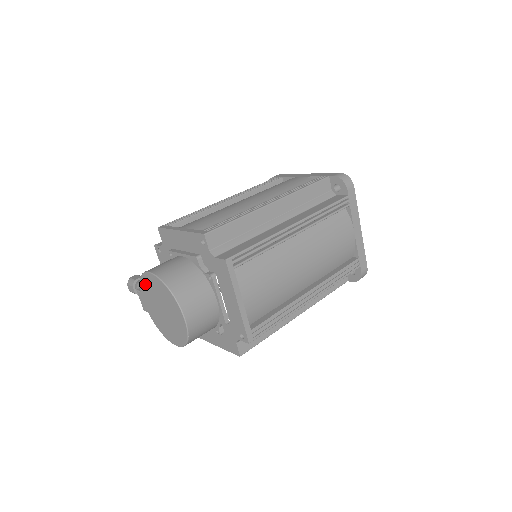
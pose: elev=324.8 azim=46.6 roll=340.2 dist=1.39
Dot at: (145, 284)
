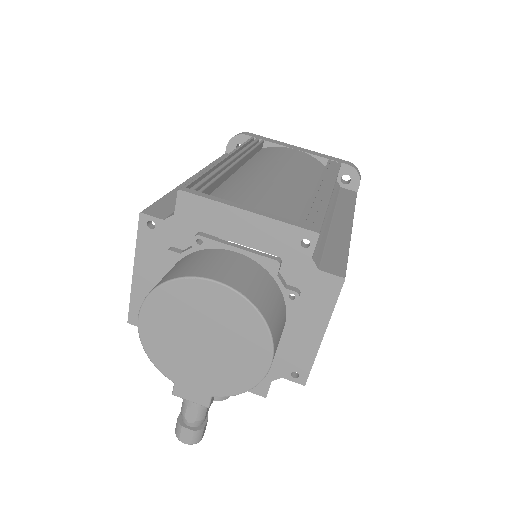
Dot at: (158, 353)
